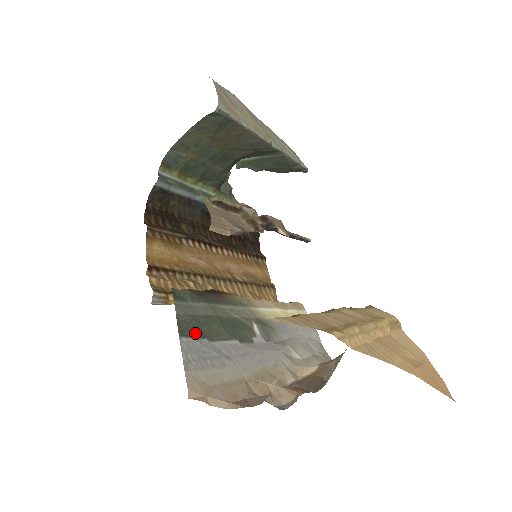
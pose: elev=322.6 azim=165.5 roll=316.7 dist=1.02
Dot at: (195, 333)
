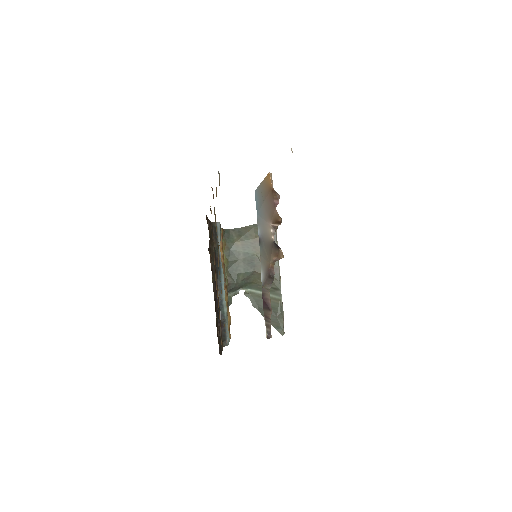
Dot at: occluded
